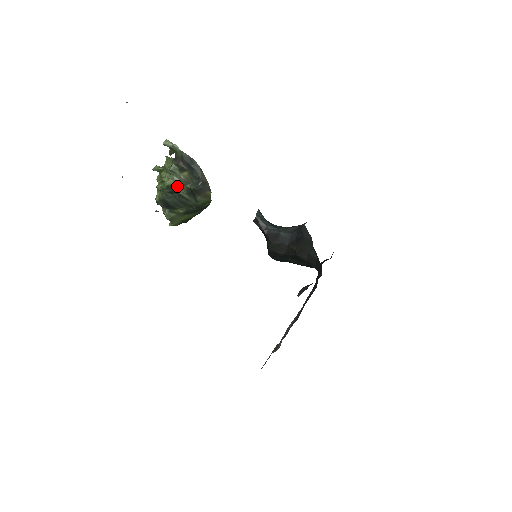
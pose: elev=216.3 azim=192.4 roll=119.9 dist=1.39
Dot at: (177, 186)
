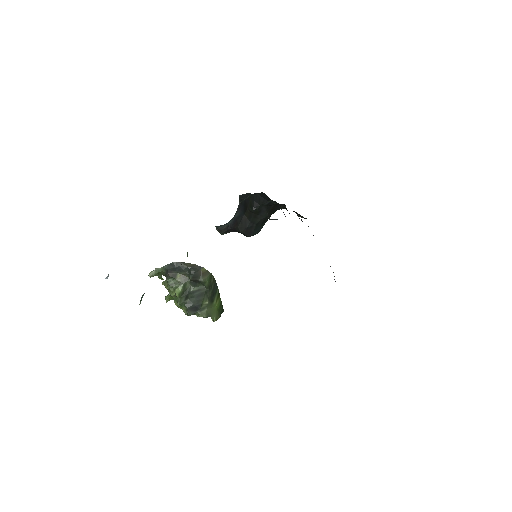
Dot at: (184, 289)
